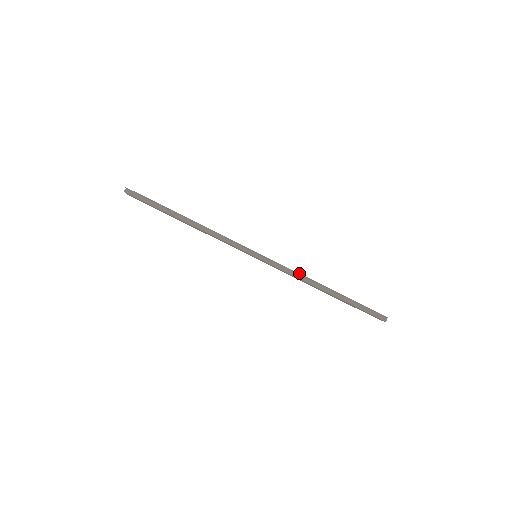
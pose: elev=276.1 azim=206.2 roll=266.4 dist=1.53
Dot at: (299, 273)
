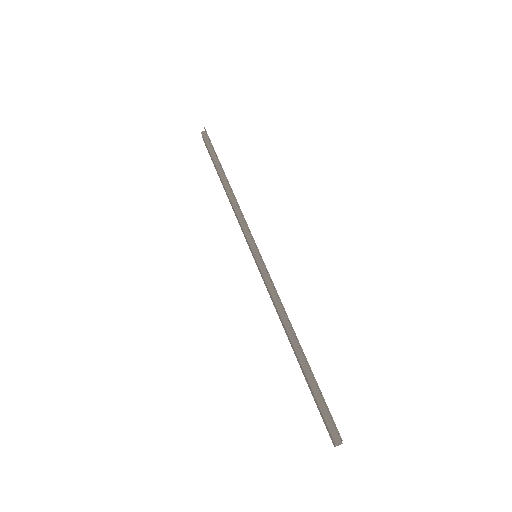
Dot at: occluded
